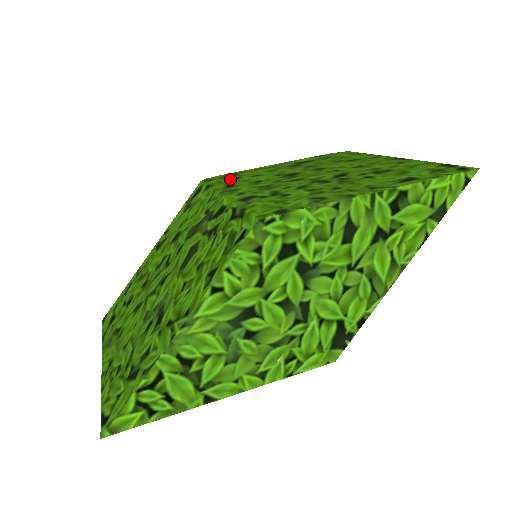
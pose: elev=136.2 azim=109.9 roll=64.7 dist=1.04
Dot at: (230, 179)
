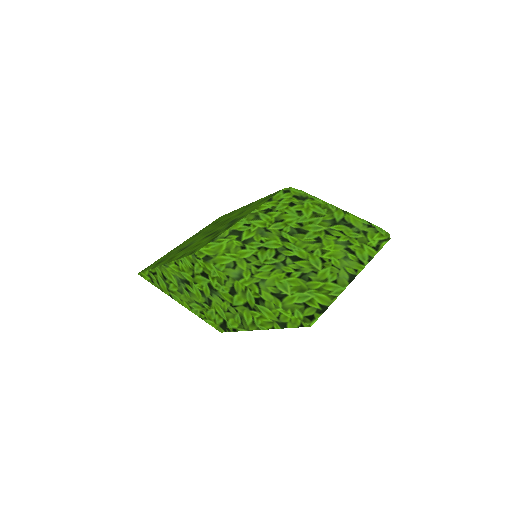
Dot at: (288, 202)
